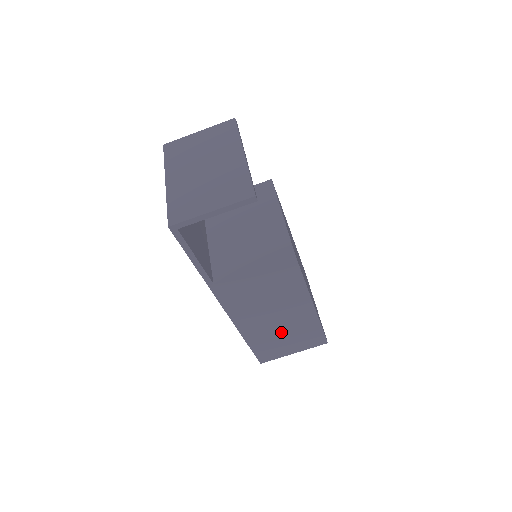
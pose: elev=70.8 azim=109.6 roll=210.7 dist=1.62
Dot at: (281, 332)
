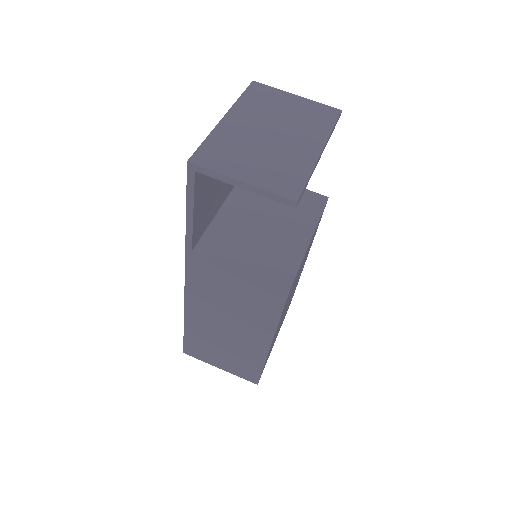
Dot at: (223, 342)
